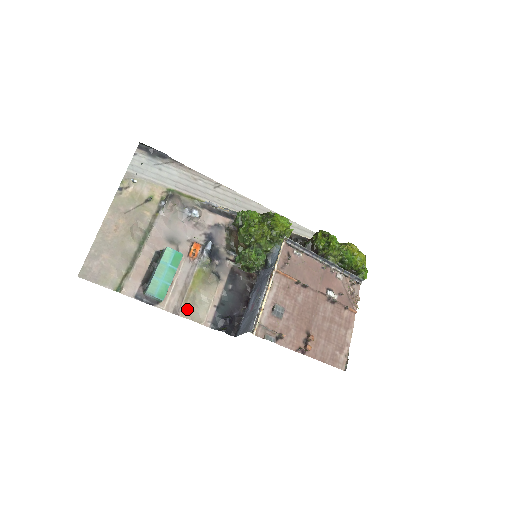
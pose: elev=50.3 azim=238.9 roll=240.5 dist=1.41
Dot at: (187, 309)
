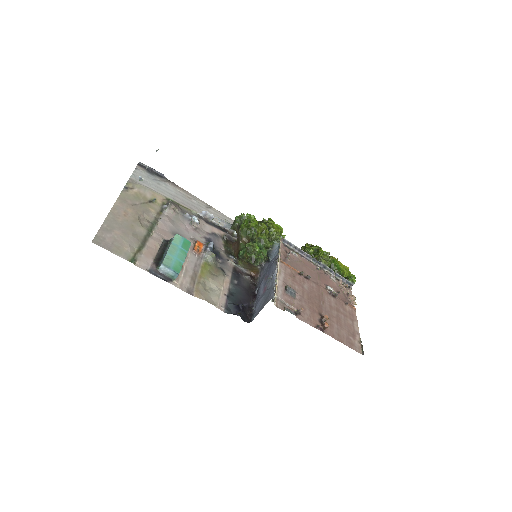
Dot at: (200, 291)
